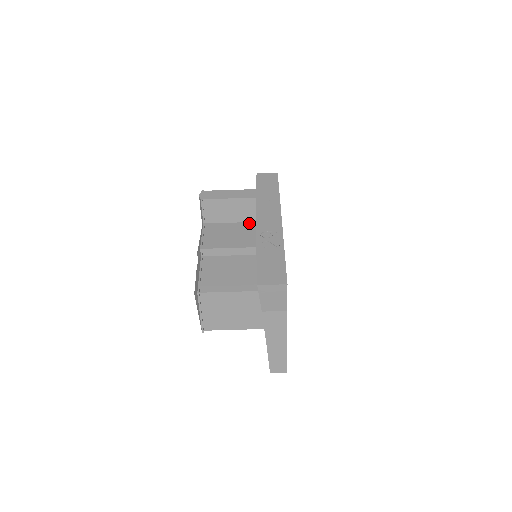
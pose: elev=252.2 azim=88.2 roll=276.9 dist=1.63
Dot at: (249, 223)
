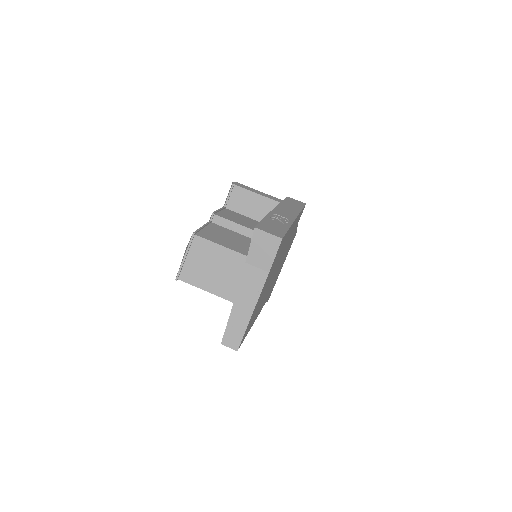
Dot at: occluded
